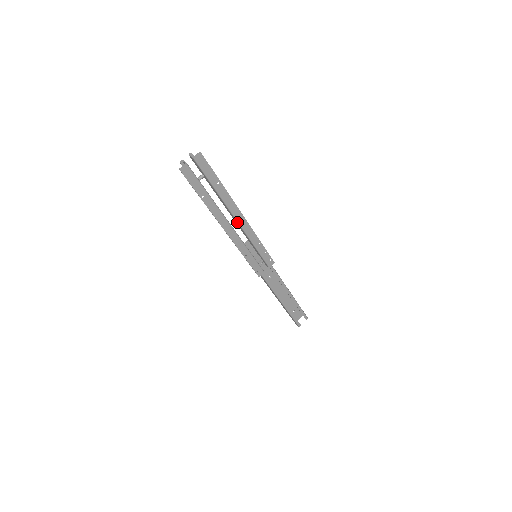
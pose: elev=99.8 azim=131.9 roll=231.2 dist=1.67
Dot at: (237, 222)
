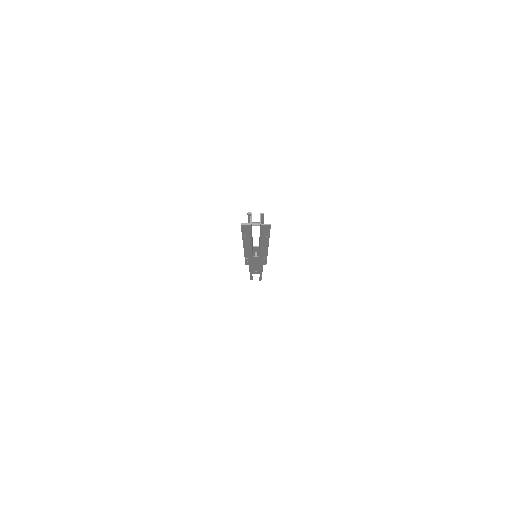
Dot at: (259, 248)
